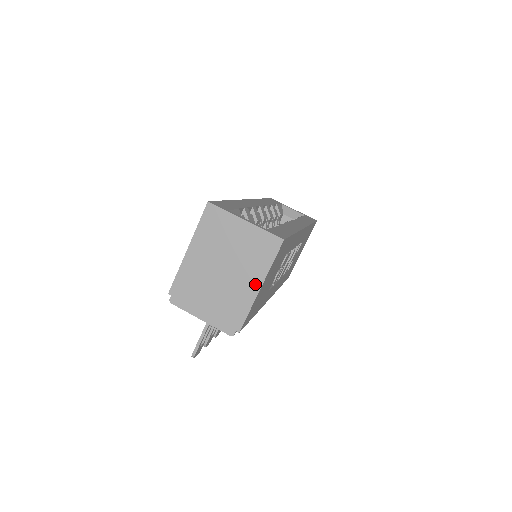
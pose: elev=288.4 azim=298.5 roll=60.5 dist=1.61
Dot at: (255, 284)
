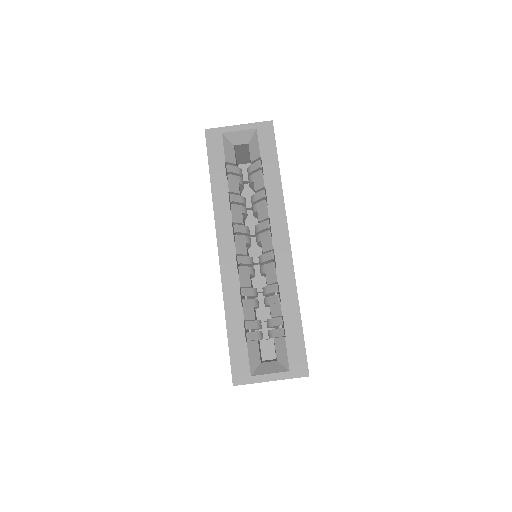
Dot at: occluded
